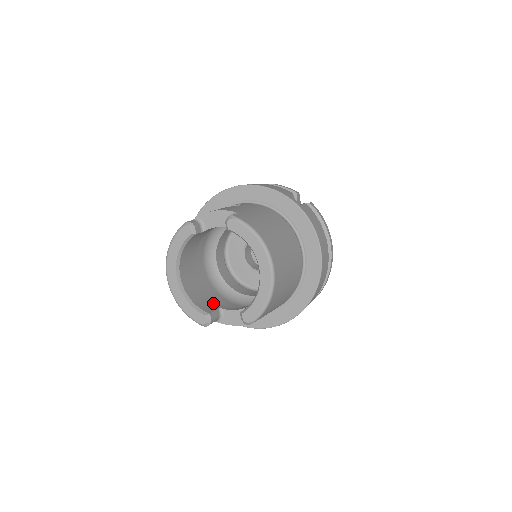
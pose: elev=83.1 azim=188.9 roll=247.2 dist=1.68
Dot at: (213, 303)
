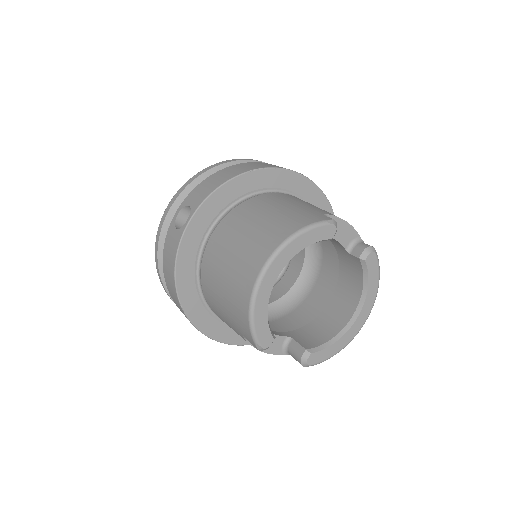
Dot at: occluded
